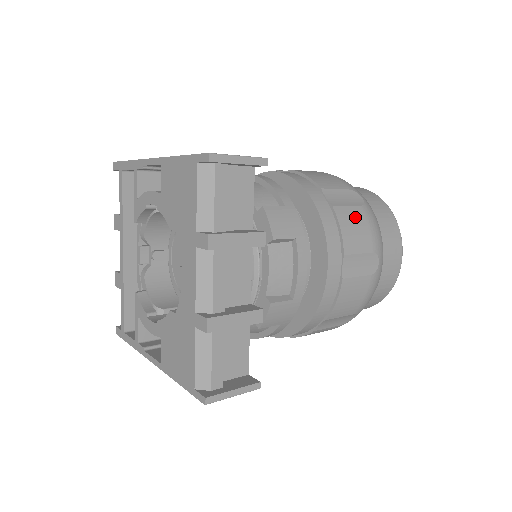
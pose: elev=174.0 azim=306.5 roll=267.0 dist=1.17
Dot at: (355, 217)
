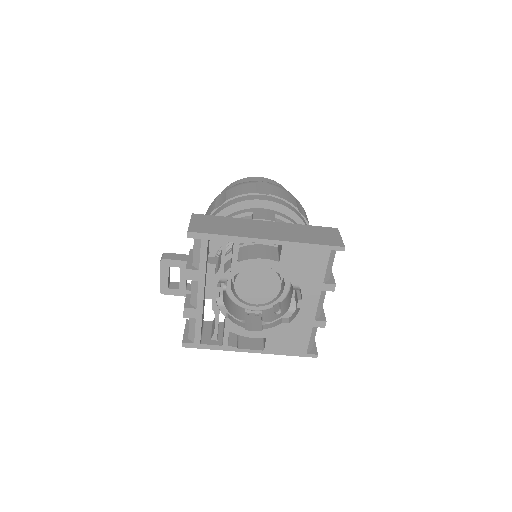
Dot at: (307, 218)
